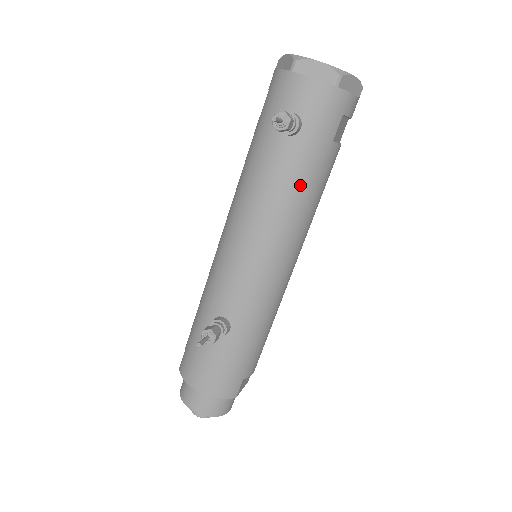
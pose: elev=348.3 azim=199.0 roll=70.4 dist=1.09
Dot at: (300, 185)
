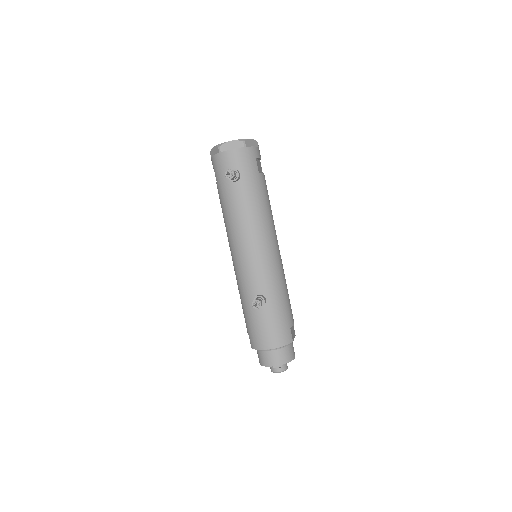
Dot at: (256, 201)
